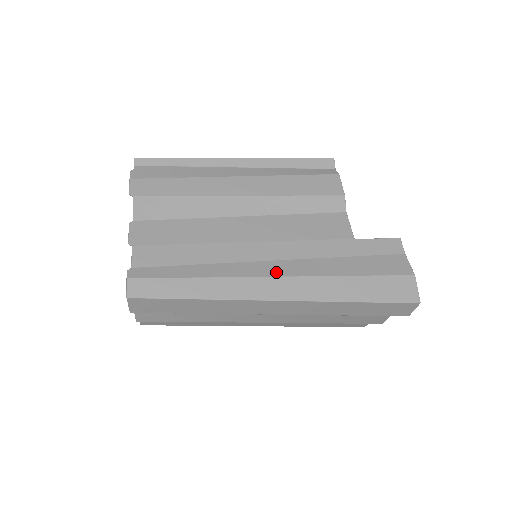
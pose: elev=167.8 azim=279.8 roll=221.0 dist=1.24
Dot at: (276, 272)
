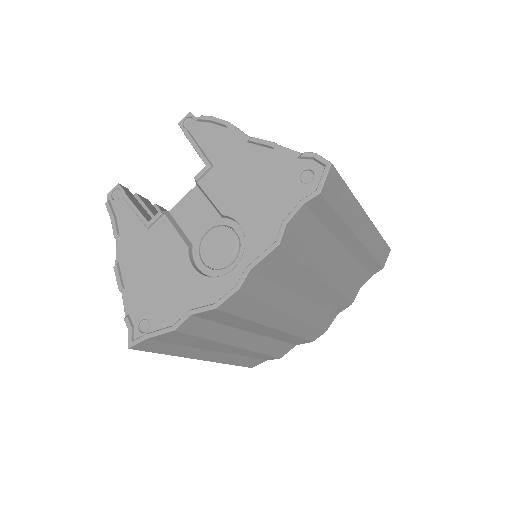
Dot at: occluded
